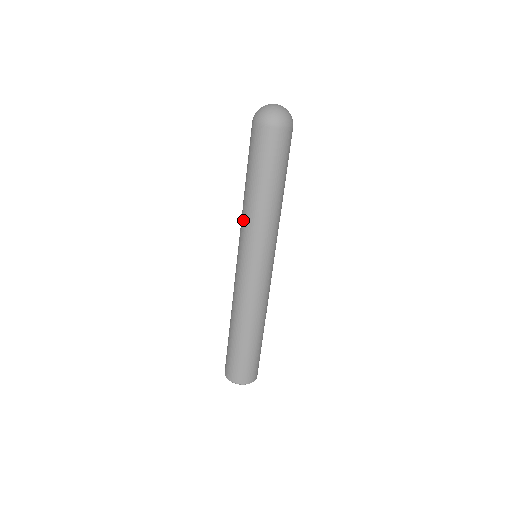
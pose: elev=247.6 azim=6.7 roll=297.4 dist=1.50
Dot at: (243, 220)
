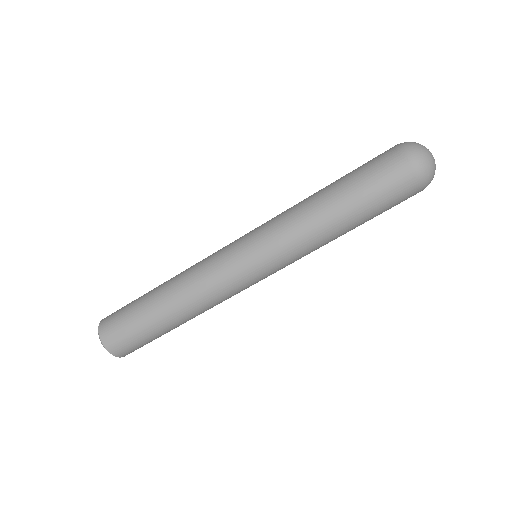
Dot at: (286, 213)
